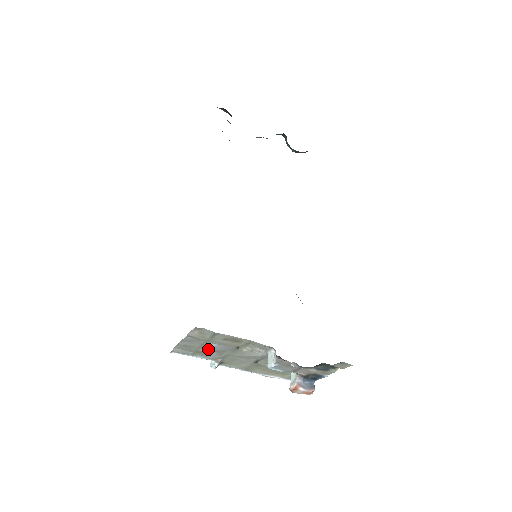
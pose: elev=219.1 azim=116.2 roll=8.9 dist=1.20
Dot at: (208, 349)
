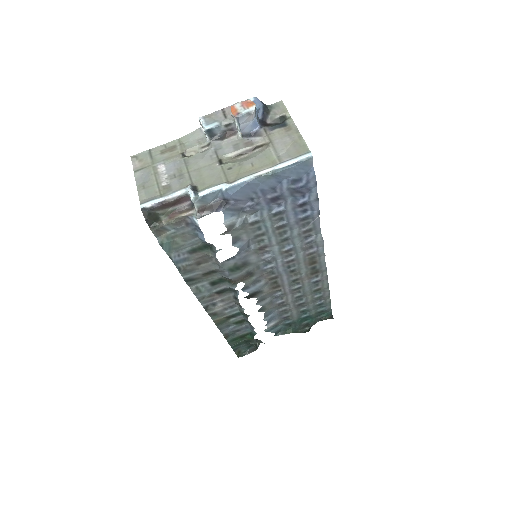
Dot at: (166, 179)
